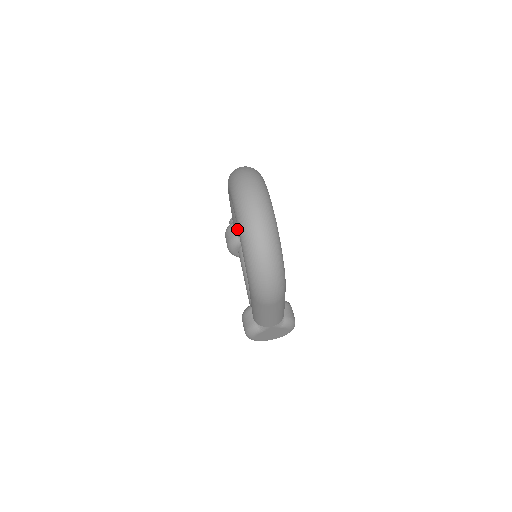
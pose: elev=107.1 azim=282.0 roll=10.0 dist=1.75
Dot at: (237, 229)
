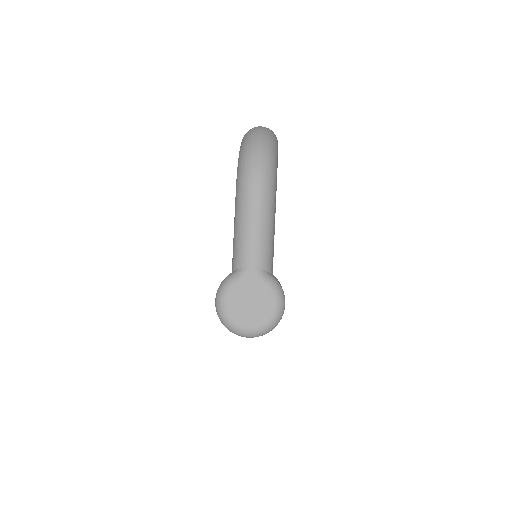
Dot at: occluded
